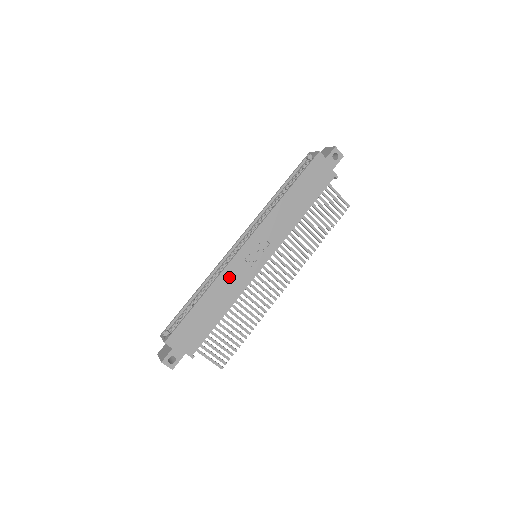
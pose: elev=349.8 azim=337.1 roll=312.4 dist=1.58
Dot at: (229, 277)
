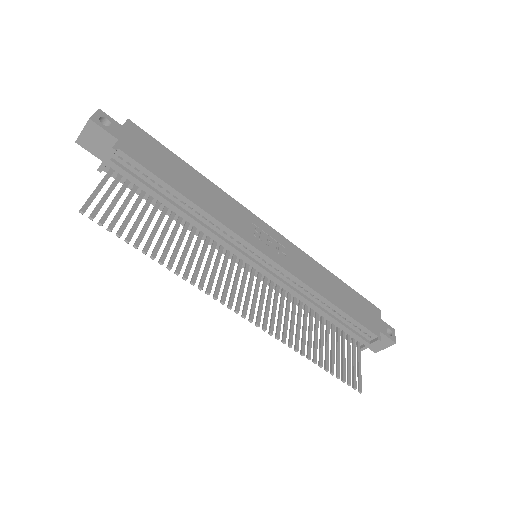
Dot at: (231, 207)
